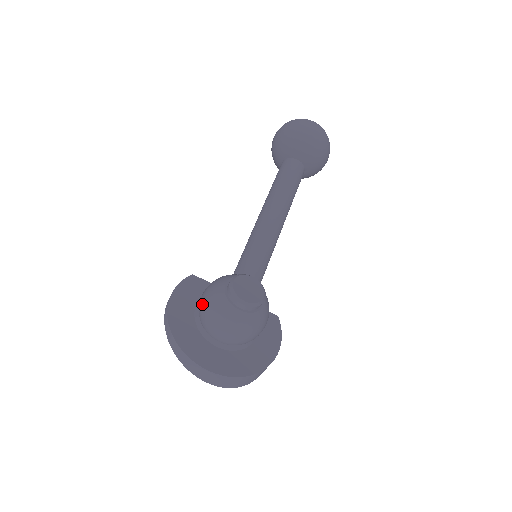
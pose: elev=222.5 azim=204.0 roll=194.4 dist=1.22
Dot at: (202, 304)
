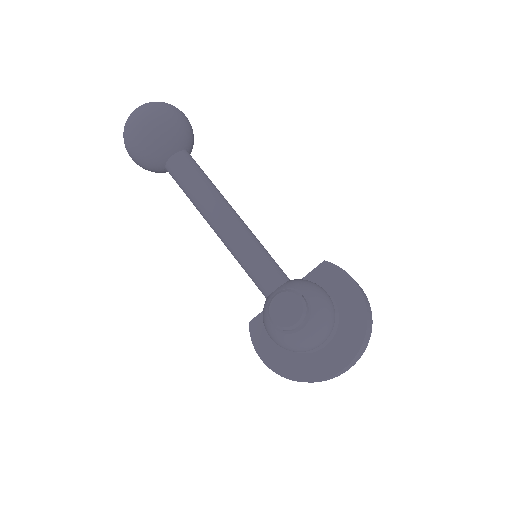
Dot at: occluded
